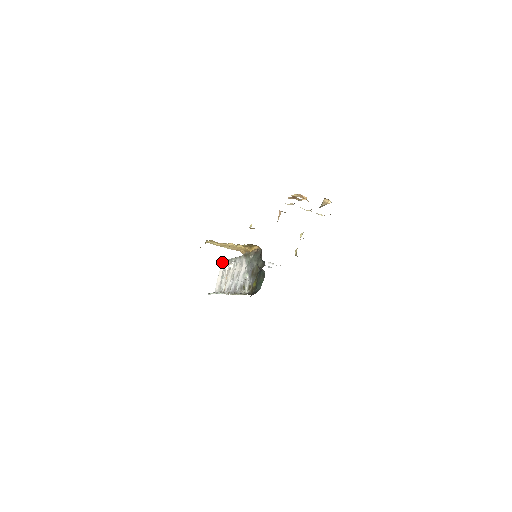
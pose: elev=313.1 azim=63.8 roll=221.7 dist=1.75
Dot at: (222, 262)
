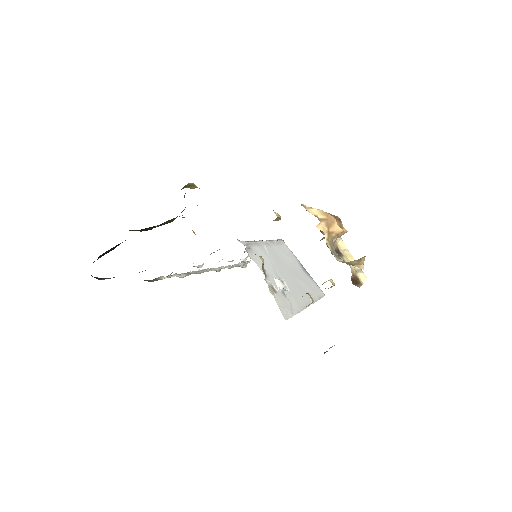
Dot at: occluded
